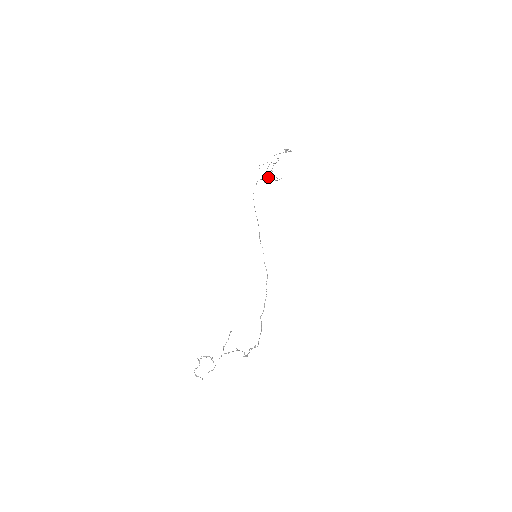
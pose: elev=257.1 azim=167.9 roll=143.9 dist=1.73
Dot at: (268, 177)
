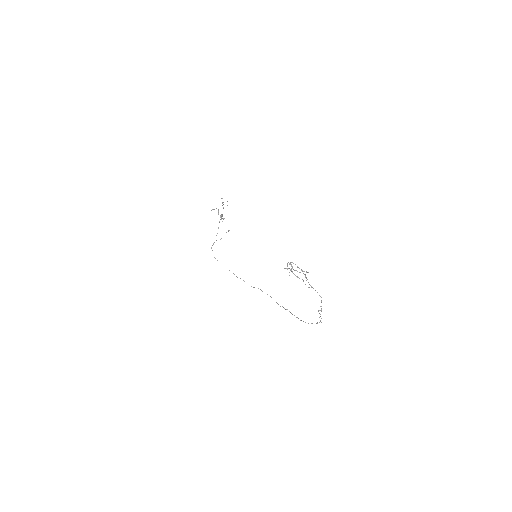
Dot at: (223, 218)
